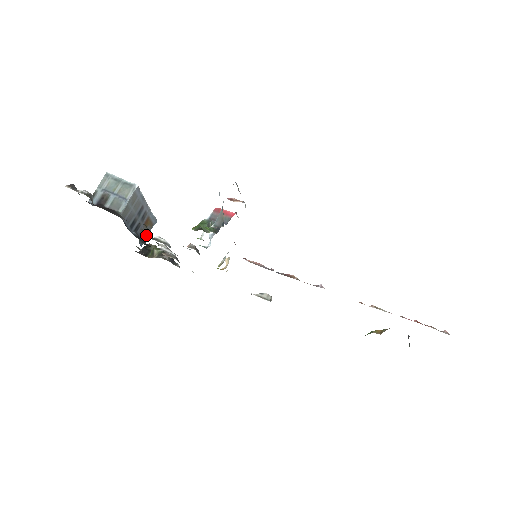
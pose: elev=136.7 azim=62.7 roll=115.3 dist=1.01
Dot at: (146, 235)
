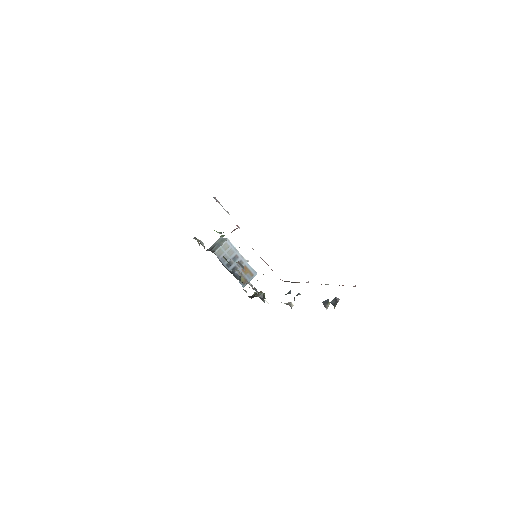
Dot at: (247, 280)
